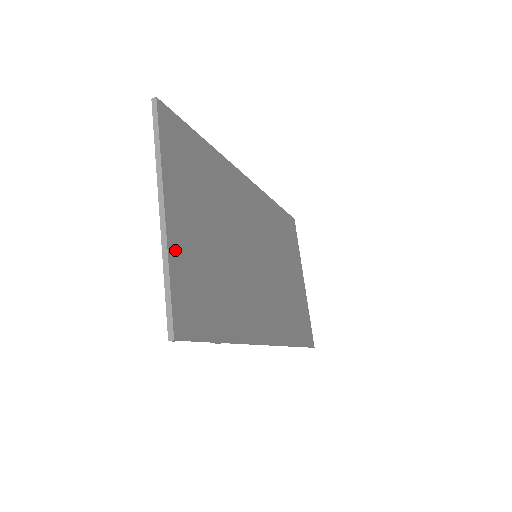
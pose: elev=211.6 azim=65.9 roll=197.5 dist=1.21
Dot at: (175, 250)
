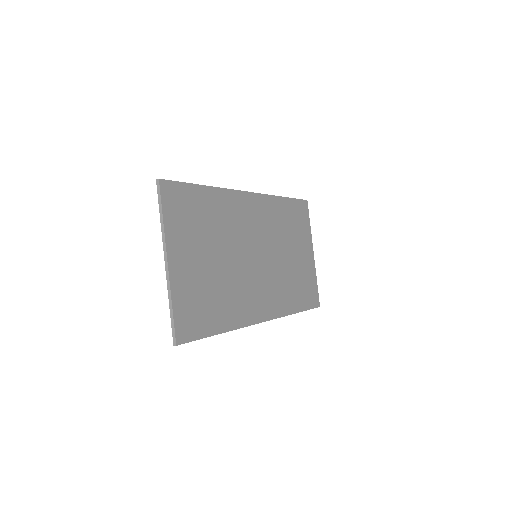
Dot at: (177, 286)
